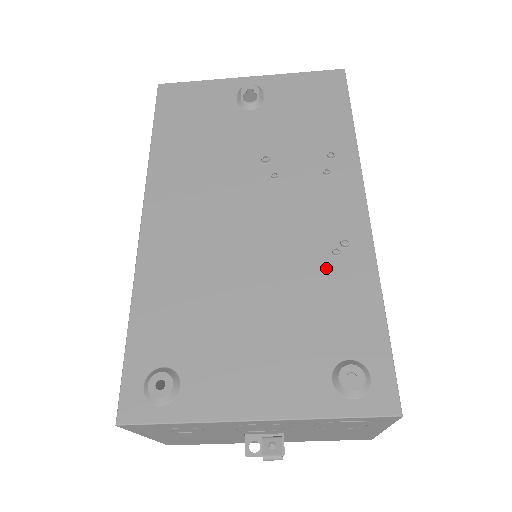
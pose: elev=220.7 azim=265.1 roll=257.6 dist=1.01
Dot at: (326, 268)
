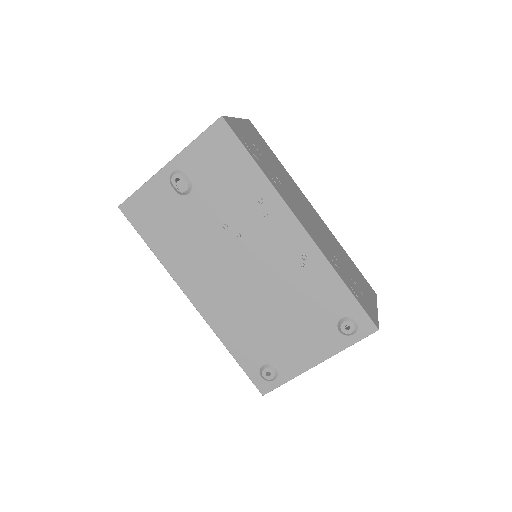
Dot at: (303, 278)
